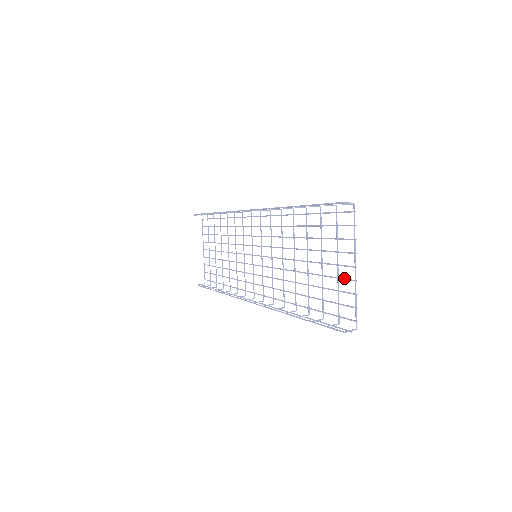
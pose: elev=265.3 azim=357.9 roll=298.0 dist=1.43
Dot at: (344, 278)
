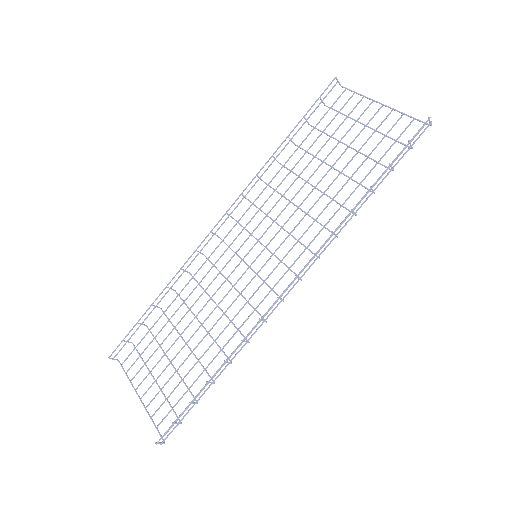
Dot at: occluded
